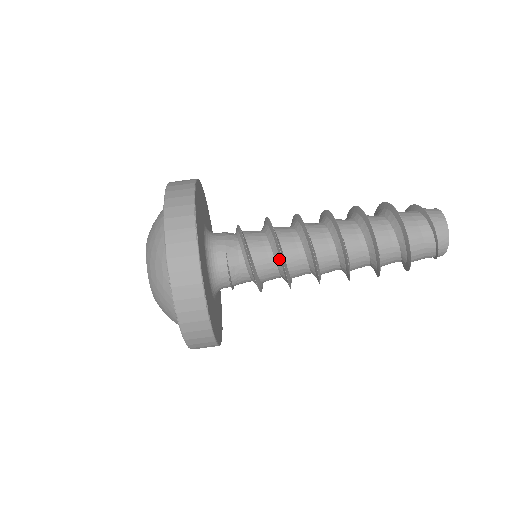
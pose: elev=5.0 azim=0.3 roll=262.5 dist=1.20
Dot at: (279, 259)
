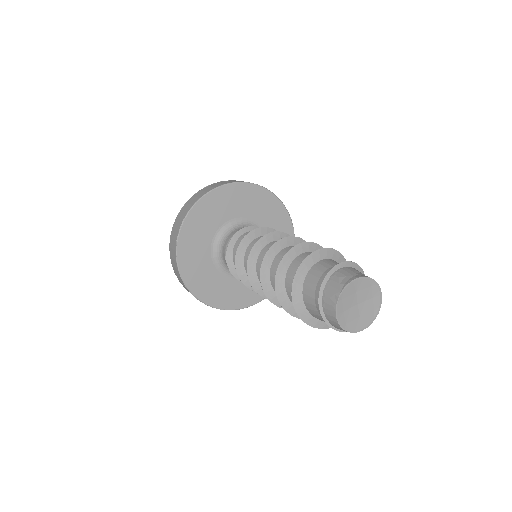
Dot at: (244, 275)
